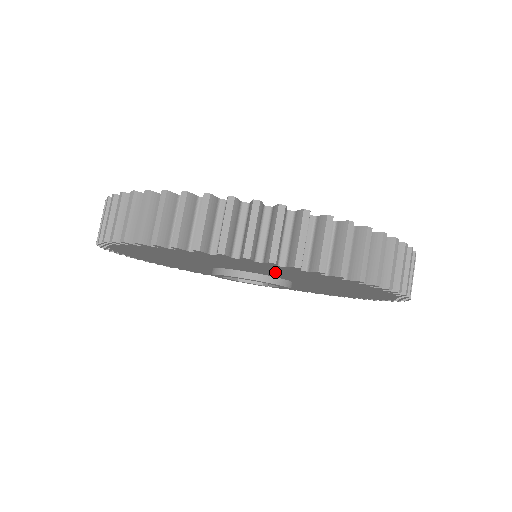
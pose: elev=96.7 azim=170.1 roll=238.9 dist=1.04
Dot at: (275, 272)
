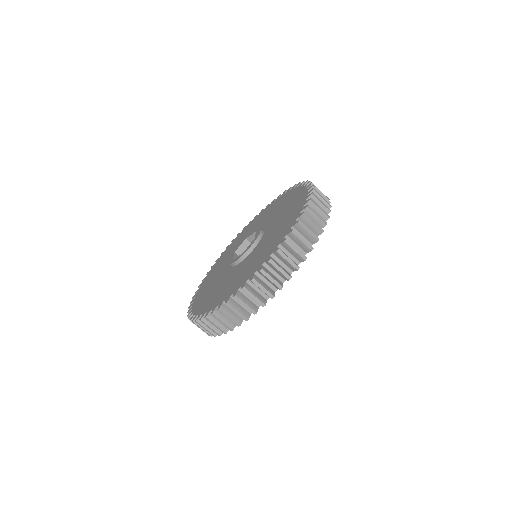
Dot at: occluded
